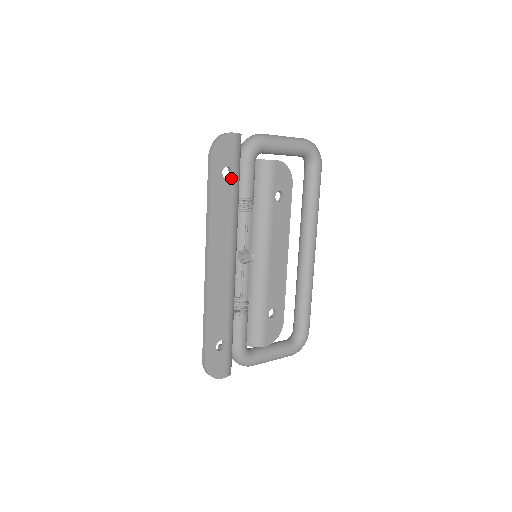
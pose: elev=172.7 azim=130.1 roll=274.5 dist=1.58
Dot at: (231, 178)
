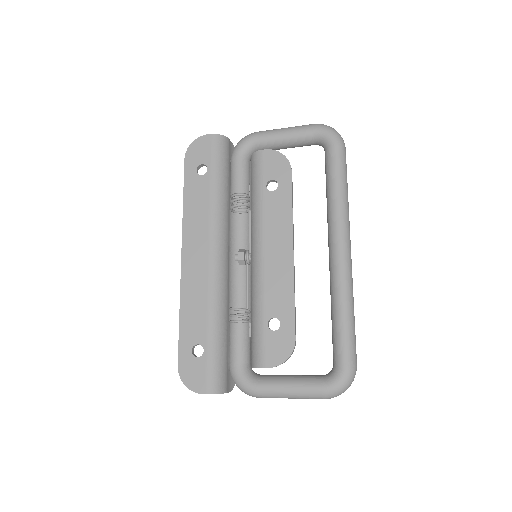
Dot at: (207, 174)
